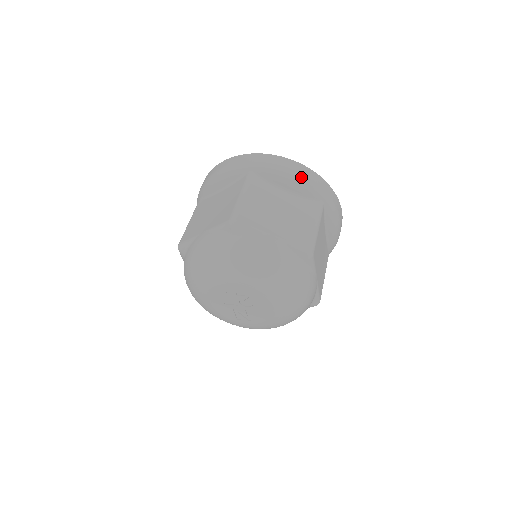
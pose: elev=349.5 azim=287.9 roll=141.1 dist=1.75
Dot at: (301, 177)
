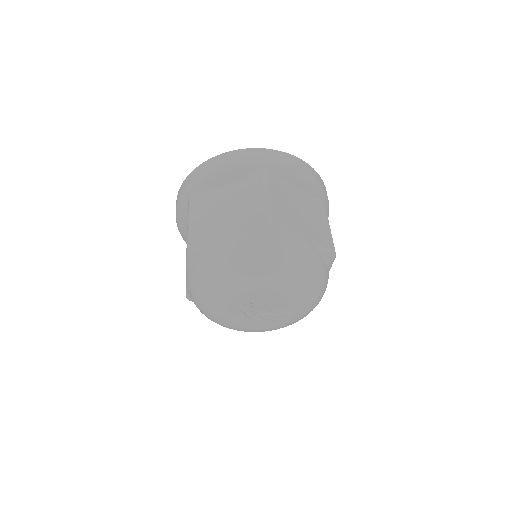
Dot at: (228, 165)
